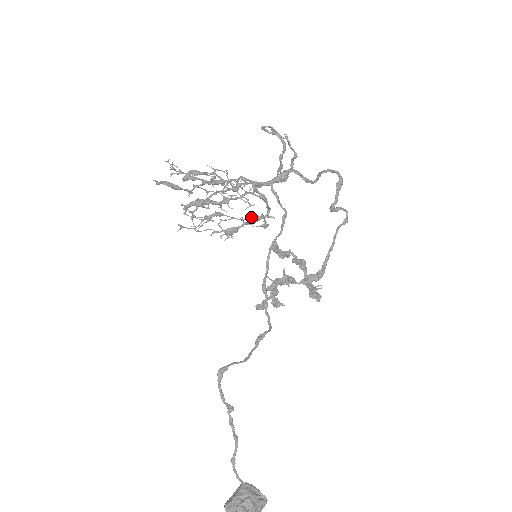
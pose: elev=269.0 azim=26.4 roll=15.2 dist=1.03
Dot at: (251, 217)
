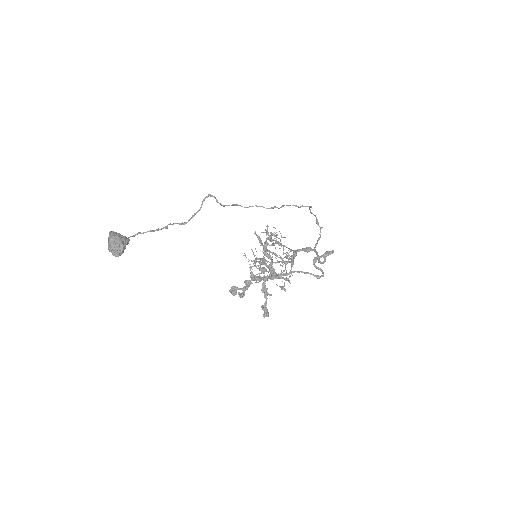
Dot at: occluded
